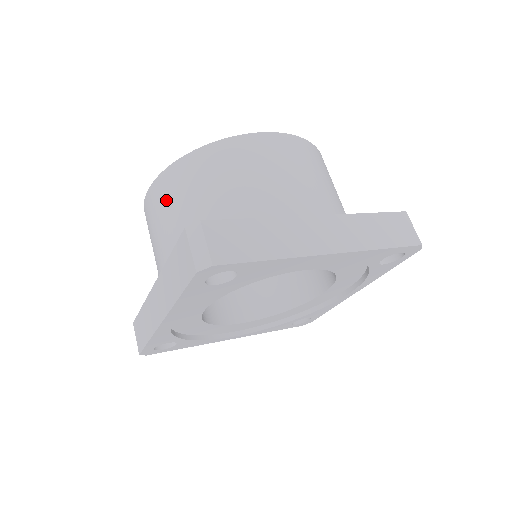
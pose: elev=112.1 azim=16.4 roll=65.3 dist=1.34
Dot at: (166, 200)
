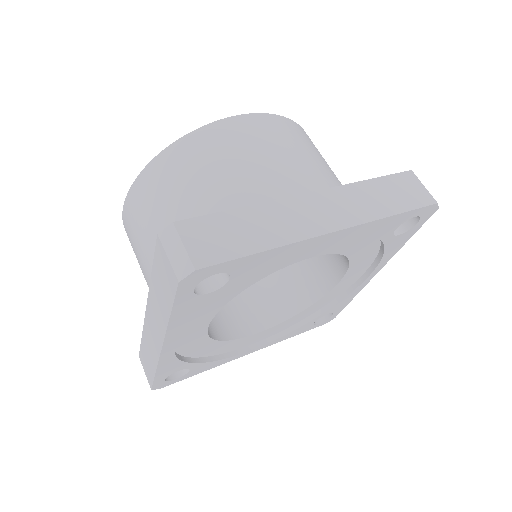
Dot at: (142, 213)
